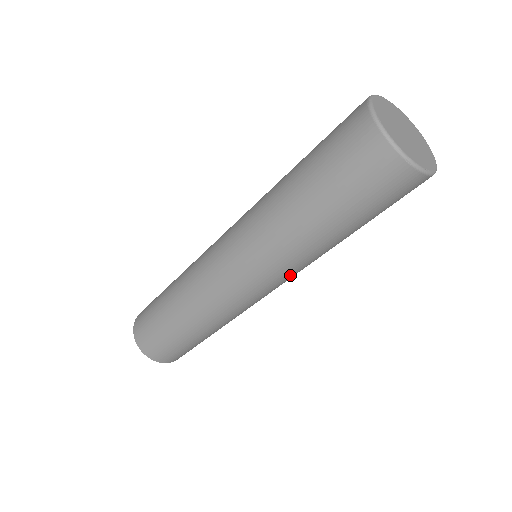
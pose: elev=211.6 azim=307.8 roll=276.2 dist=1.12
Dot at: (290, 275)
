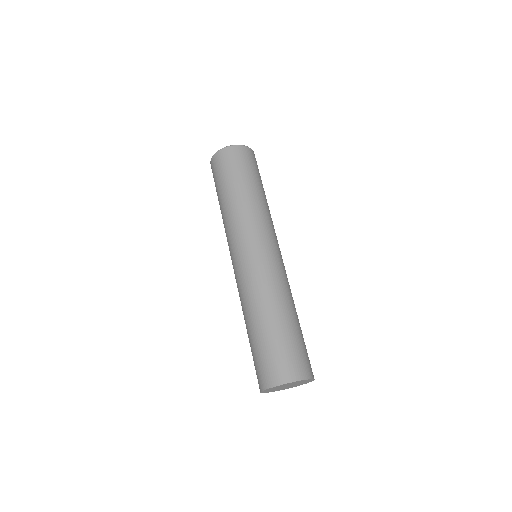
Dot at: (258, 228)
